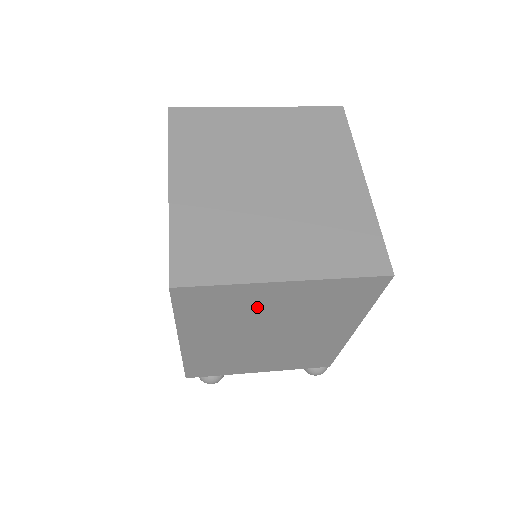
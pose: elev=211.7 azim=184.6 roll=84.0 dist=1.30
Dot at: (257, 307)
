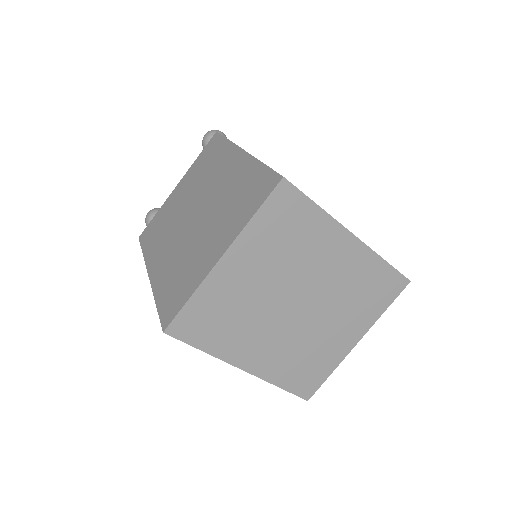
Dot at: occluded
